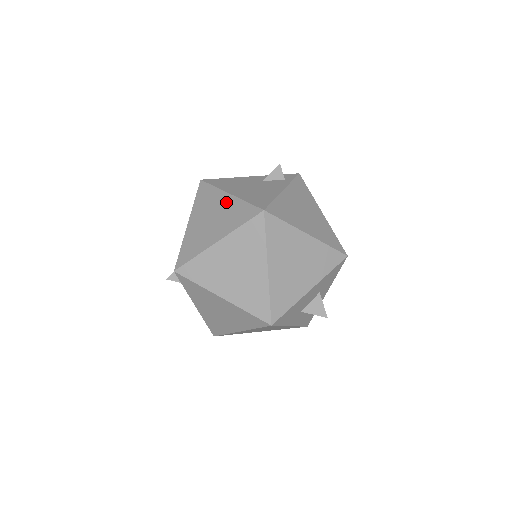
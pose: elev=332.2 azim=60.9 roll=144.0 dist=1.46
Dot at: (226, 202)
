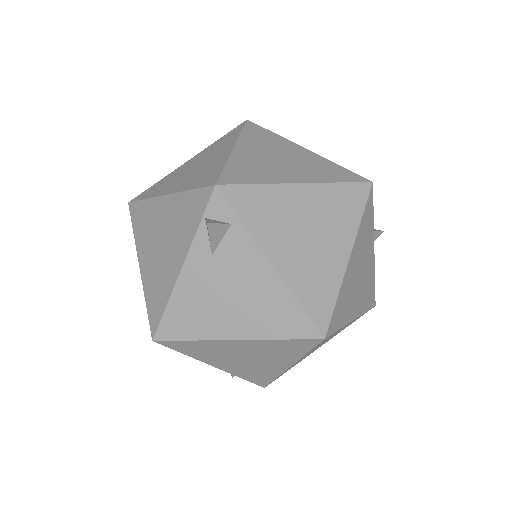
Dot at: (194, 159)
